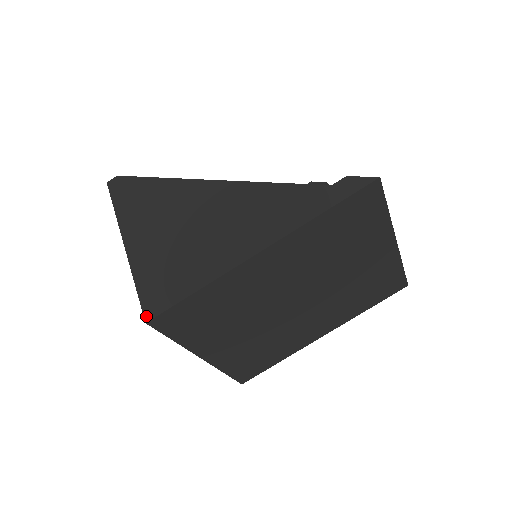
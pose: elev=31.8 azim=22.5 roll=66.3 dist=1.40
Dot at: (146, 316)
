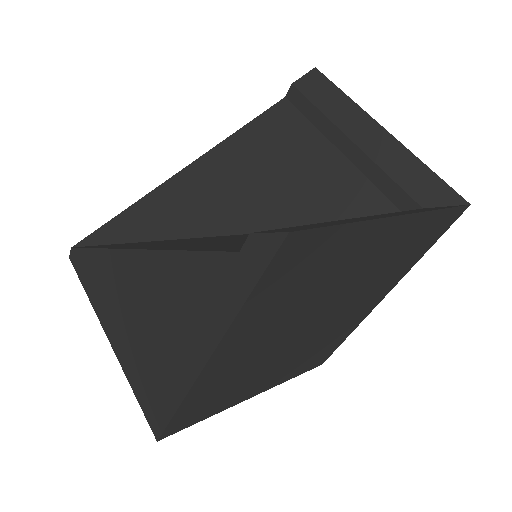
Dot at: (154, 434)
